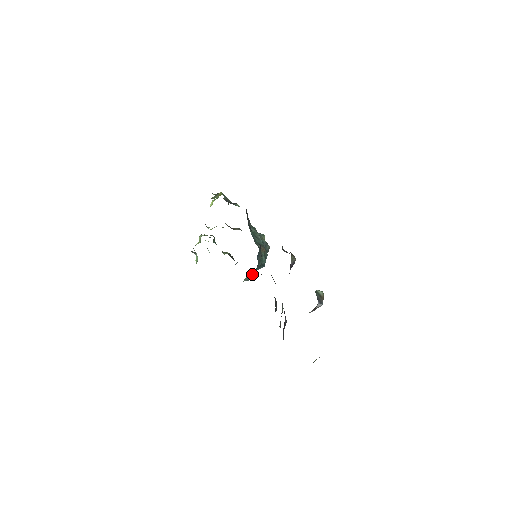
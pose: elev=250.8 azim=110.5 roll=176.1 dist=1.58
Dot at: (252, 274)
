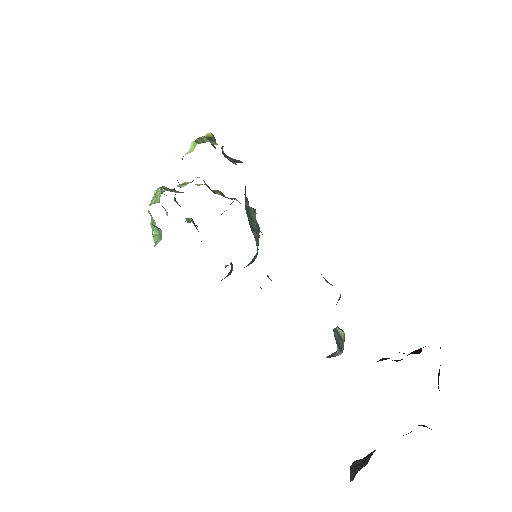
Dot at: occluded
